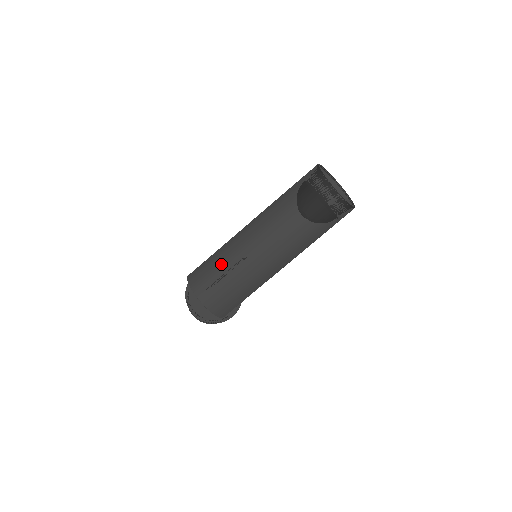
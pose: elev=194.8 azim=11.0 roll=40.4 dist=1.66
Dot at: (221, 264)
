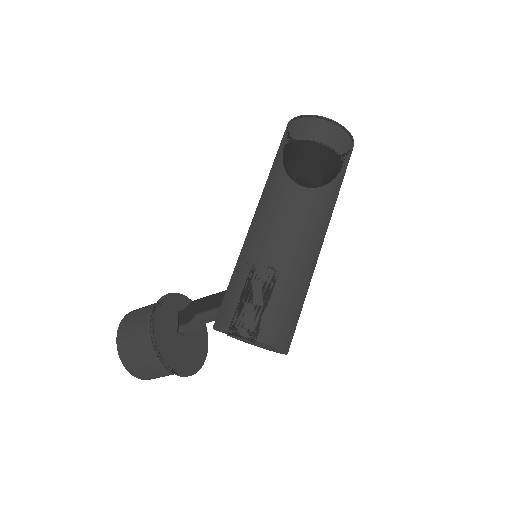
Dot at: (287, 290)
